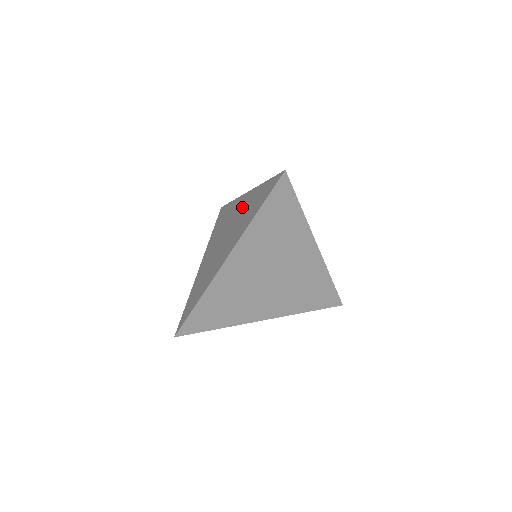
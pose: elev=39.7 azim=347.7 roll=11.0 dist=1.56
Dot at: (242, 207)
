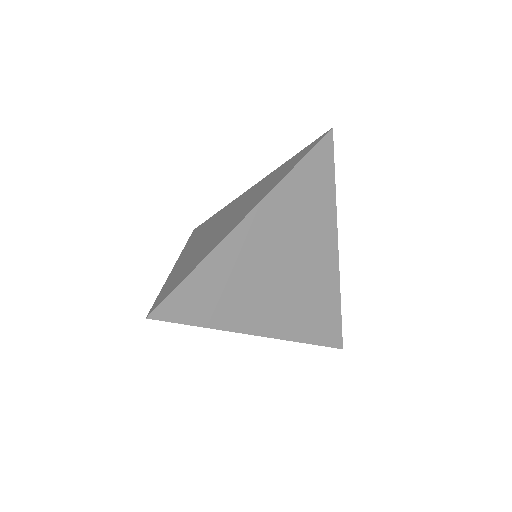
Dot at: (251, 192)
